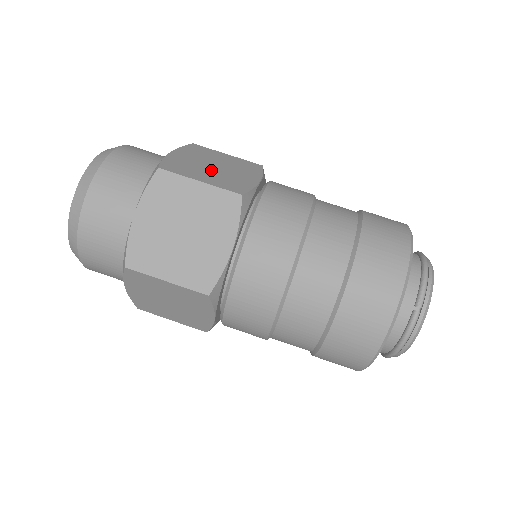
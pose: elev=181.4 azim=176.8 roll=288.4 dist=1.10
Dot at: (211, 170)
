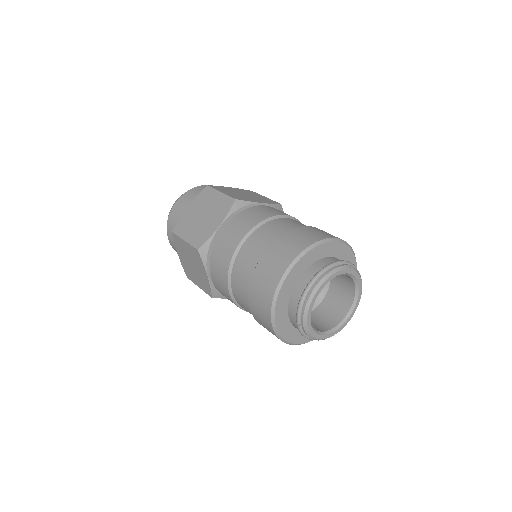
Dot at: (197, 223)
